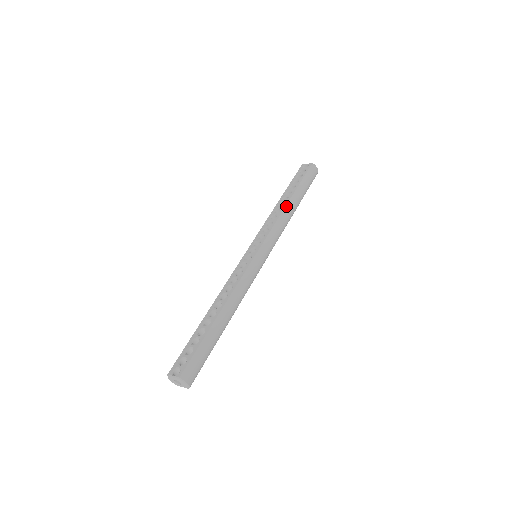
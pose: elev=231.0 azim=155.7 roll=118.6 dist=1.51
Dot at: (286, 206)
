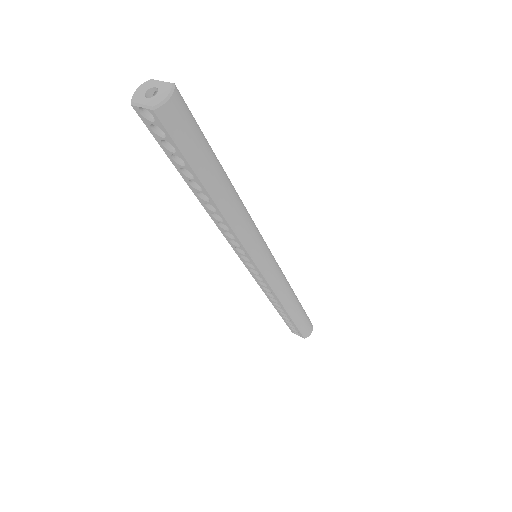
Dot at: (293, 291)
